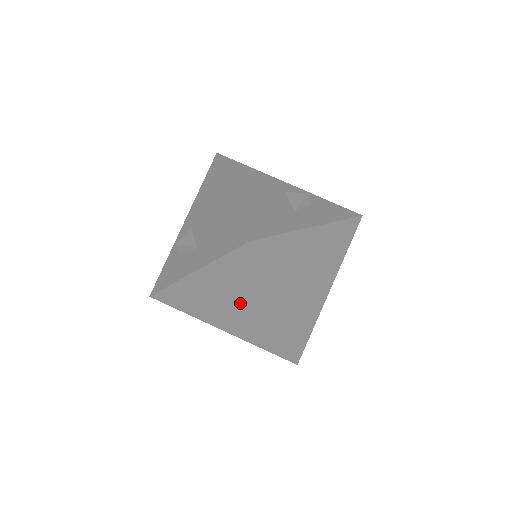
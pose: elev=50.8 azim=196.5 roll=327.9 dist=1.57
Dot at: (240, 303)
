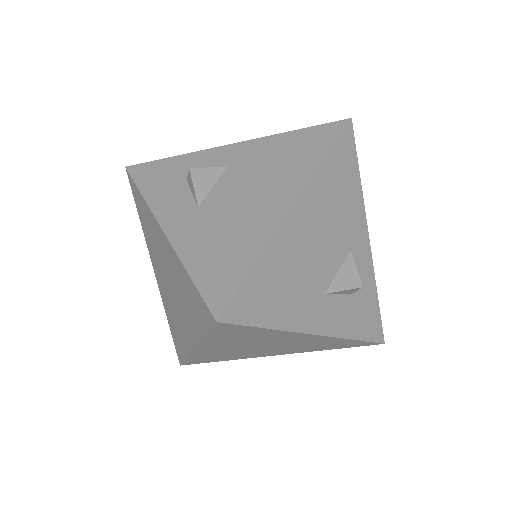
Dot at: (177, 298)
